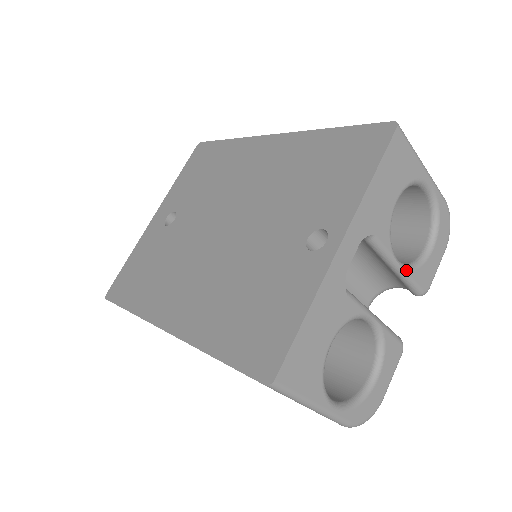
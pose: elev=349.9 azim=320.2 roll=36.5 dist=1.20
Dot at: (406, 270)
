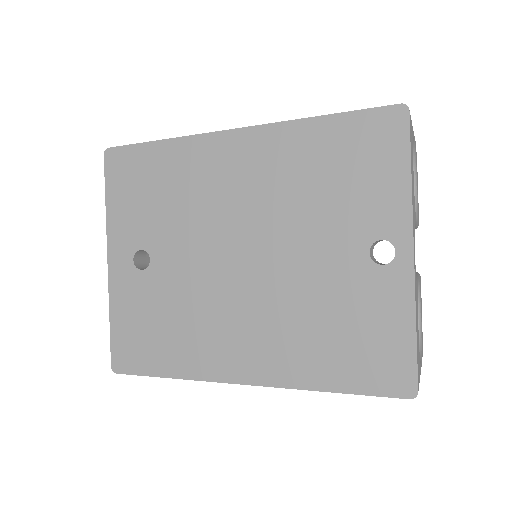
Dot at: (417, 222)
